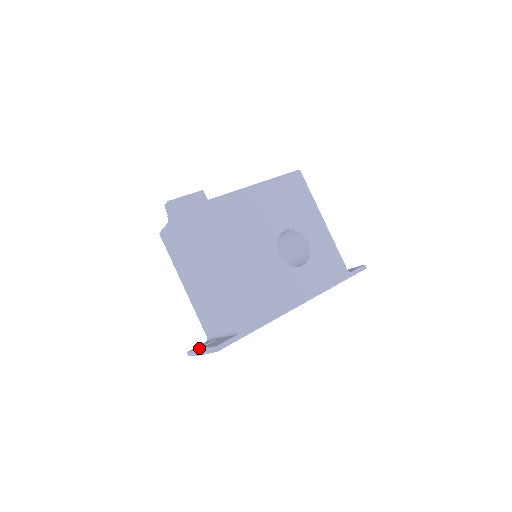
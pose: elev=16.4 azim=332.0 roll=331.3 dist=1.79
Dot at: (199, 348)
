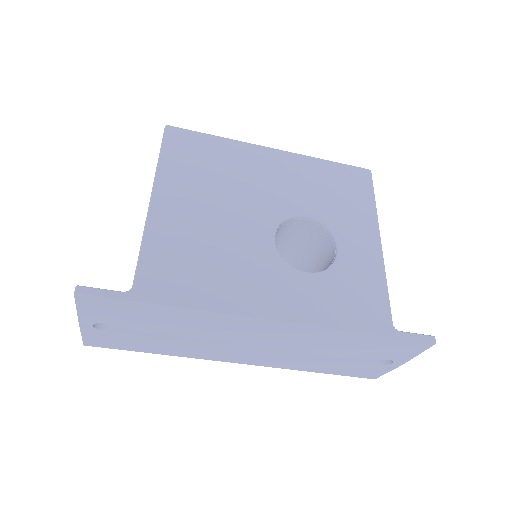
Dot at: occluded
